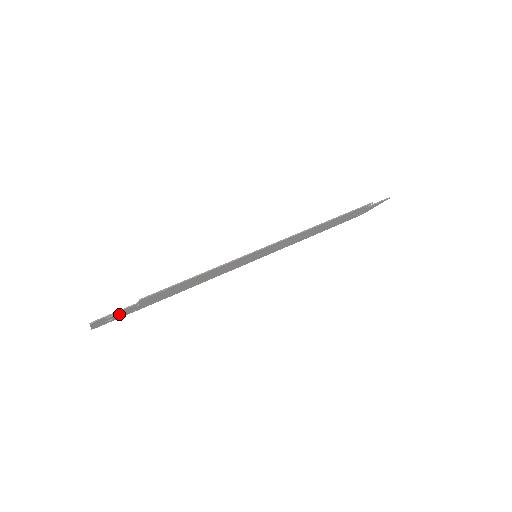
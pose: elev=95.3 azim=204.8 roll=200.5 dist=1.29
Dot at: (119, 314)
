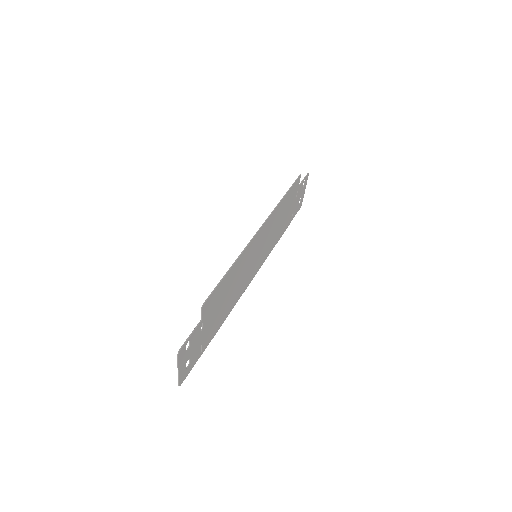
Dot at: (193, 347)
